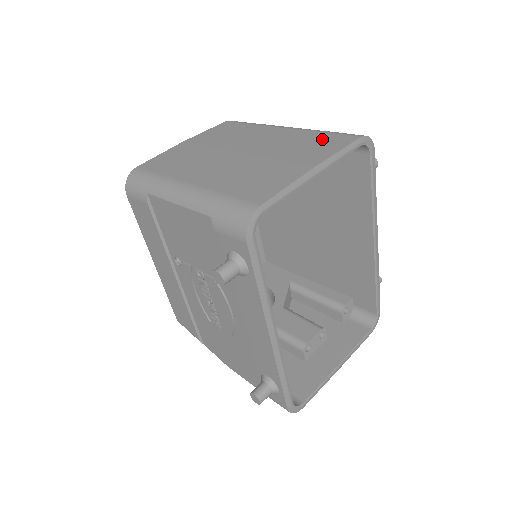
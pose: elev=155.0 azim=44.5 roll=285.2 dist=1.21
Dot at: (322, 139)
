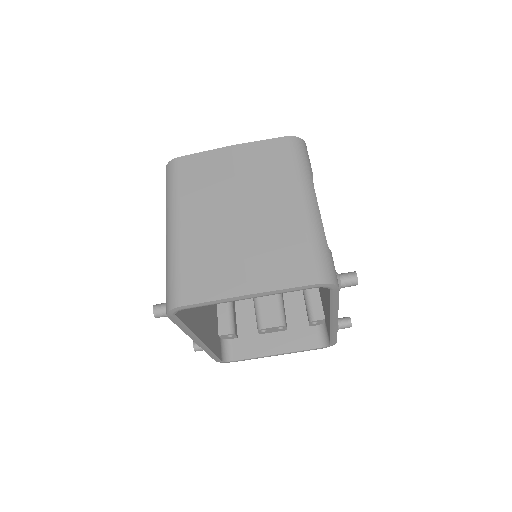
Dot at: (296, 256)
